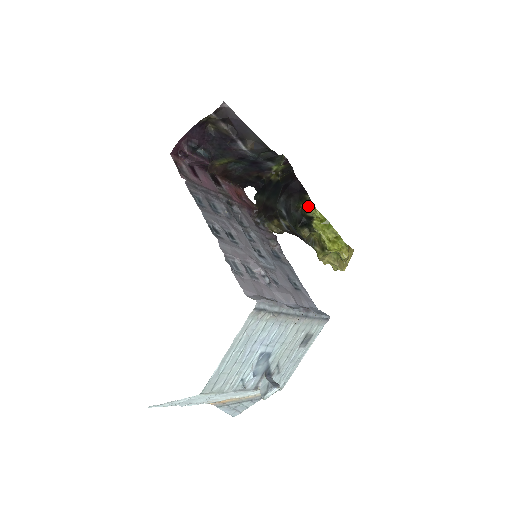
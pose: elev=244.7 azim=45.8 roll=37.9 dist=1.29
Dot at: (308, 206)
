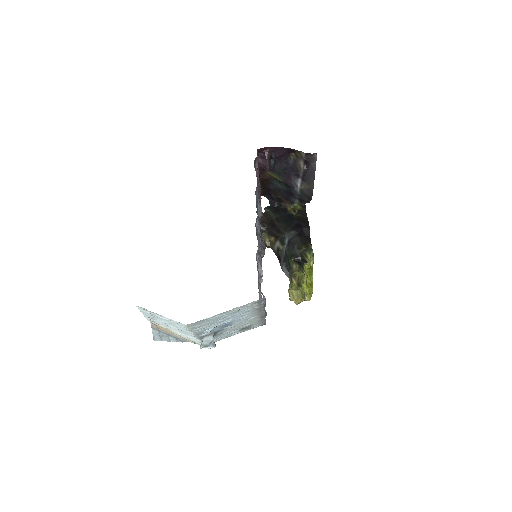
Dot at: (310, 254)
